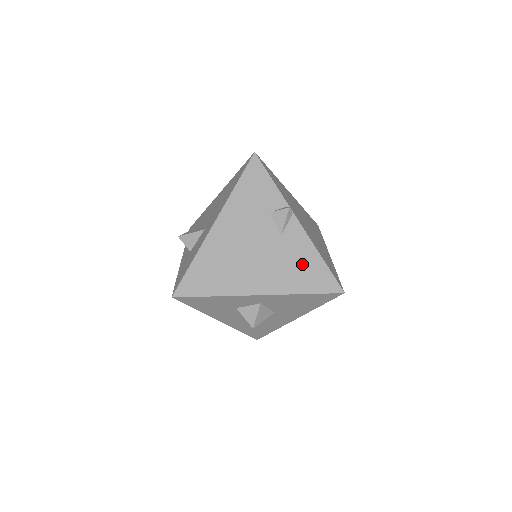
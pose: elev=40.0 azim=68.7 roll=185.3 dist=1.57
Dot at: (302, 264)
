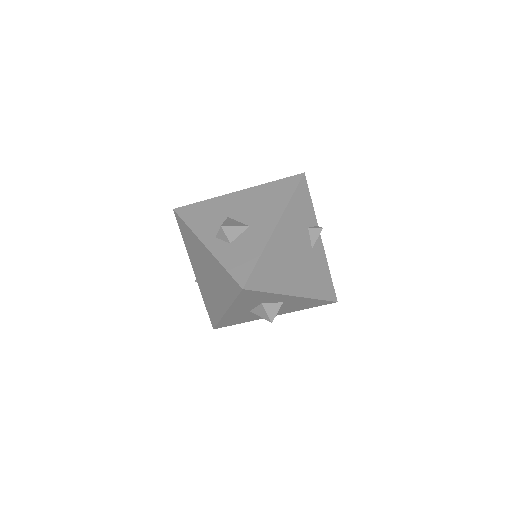
Dot at: (320, 275)
